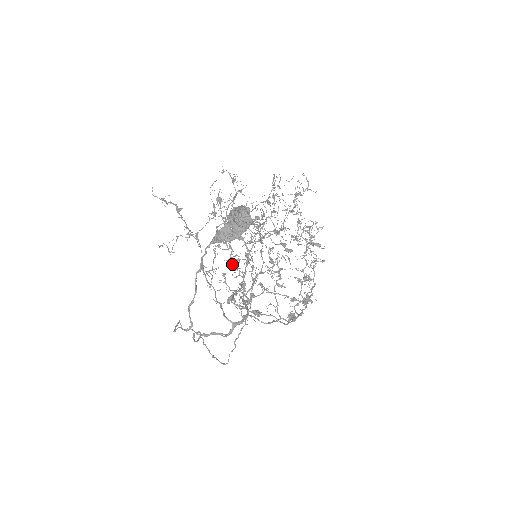
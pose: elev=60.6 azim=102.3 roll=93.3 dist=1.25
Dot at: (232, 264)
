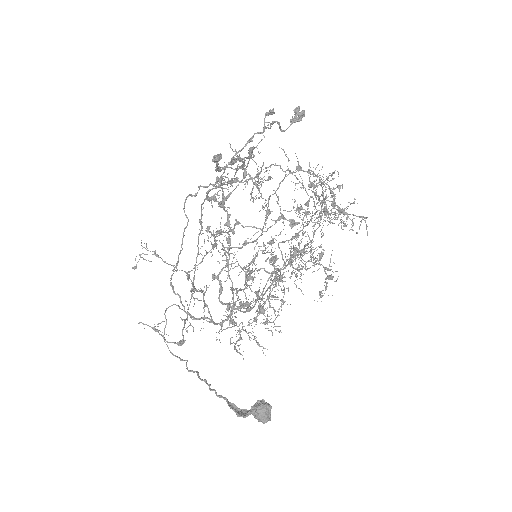
Dot at: occluded
